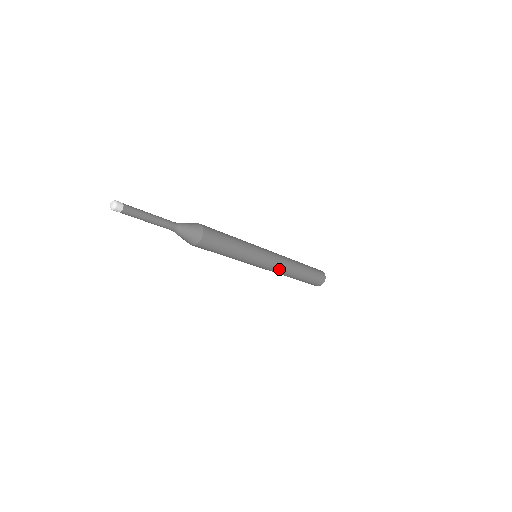
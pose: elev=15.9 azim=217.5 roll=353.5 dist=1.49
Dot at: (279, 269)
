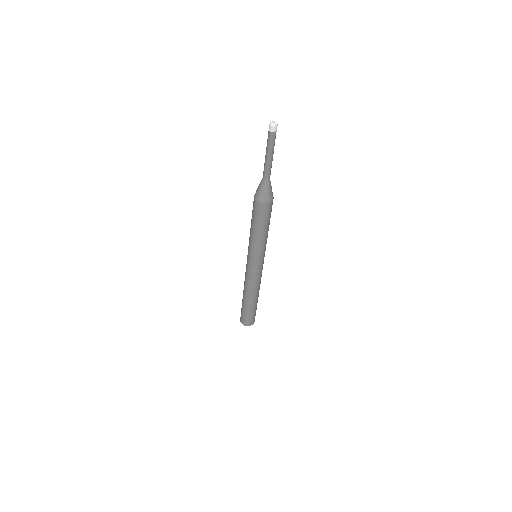
Dot at: (253, 281)
